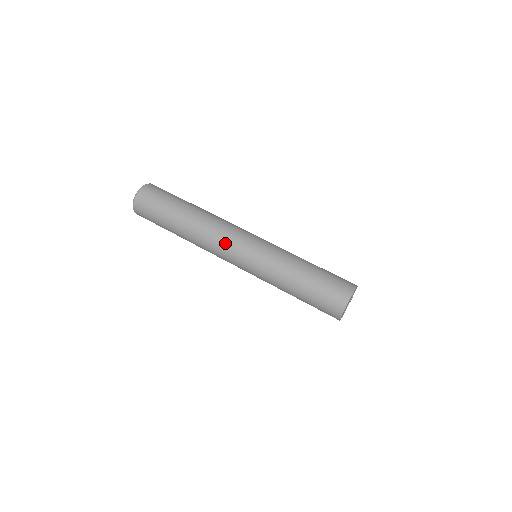
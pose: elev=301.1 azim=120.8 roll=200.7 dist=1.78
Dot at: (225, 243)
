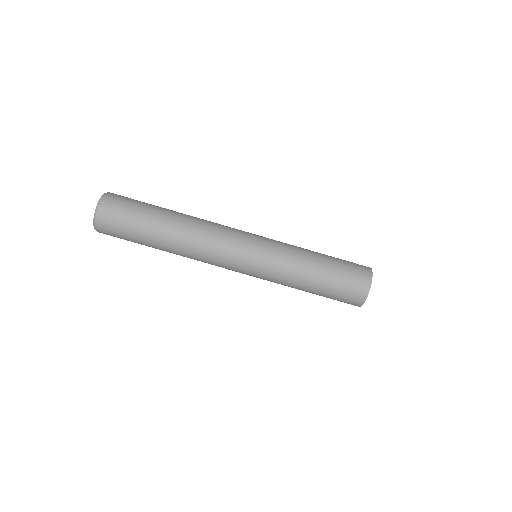
Dot at: (220, 260)
